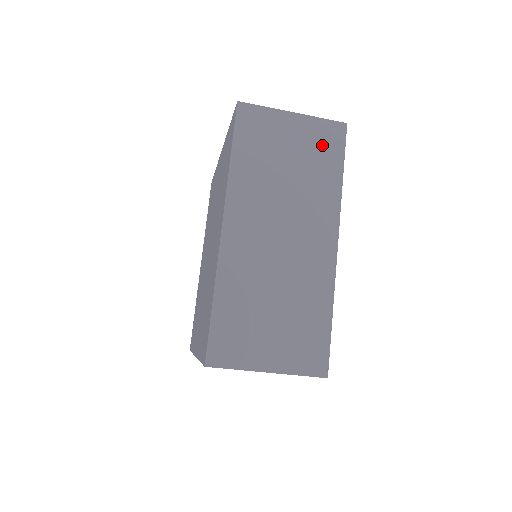
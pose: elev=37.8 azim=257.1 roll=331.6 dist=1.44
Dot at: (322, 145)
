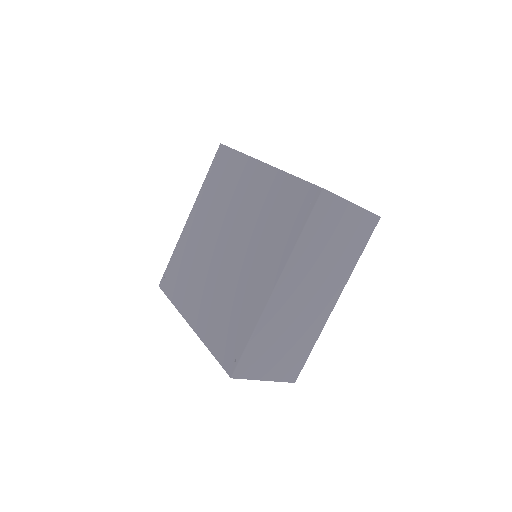
Dot at: (359, 232)
